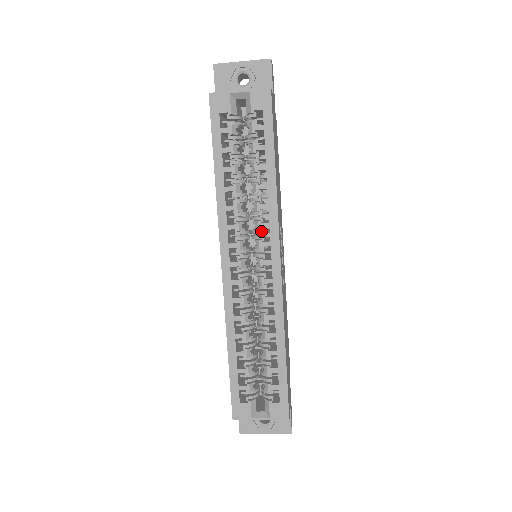
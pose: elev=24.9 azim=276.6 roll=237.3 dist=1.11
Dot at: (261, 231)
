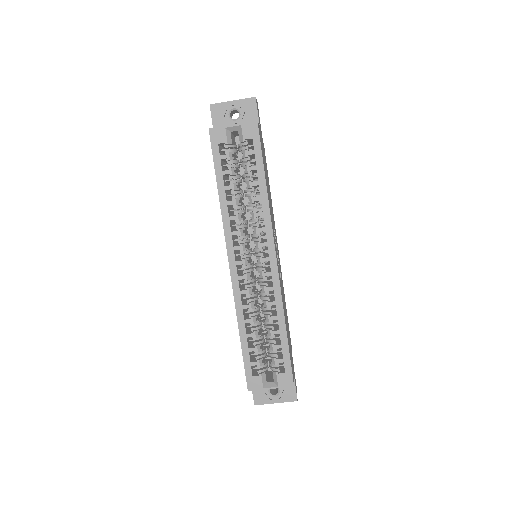
Dot at: (259, 234)
